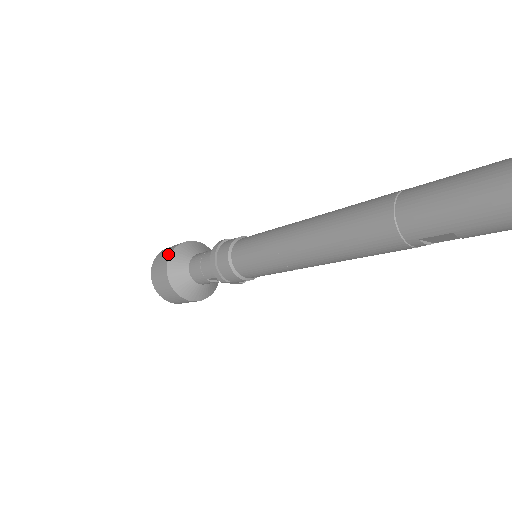
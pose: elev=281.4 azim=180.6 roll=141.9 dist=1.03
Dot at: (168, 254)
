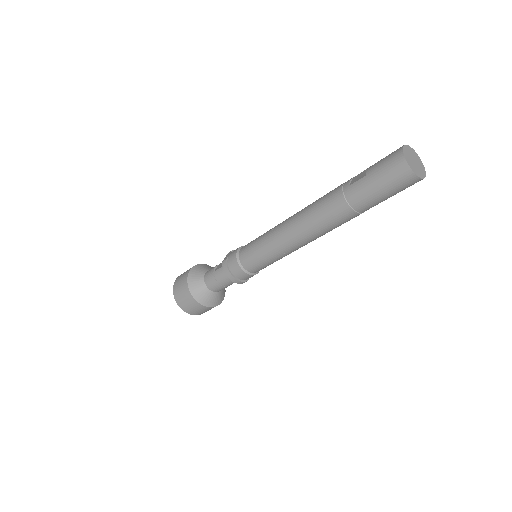
Dot at: (188, 293)
